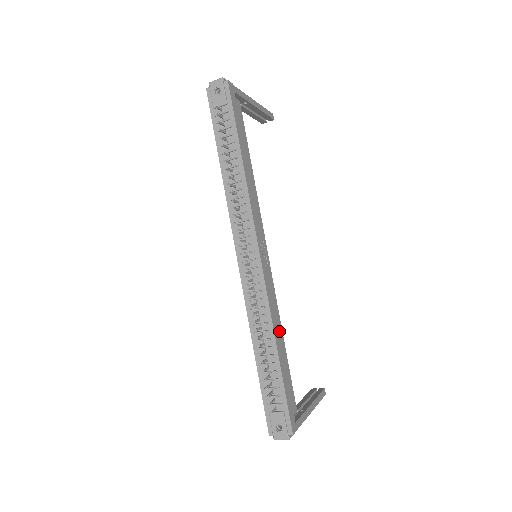
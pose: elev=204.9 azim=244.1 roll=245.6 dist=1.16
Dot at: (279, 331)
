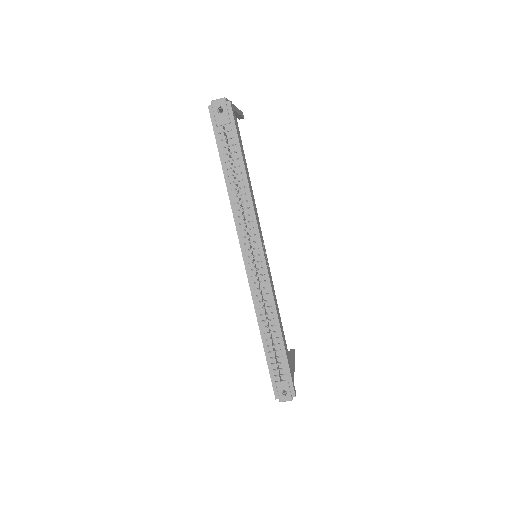
Dot at: (279, 317)
